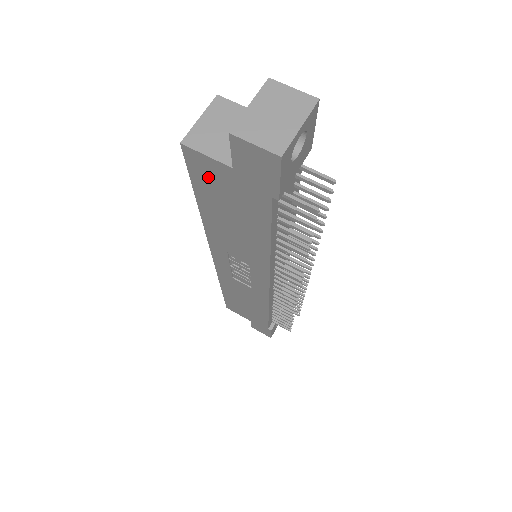
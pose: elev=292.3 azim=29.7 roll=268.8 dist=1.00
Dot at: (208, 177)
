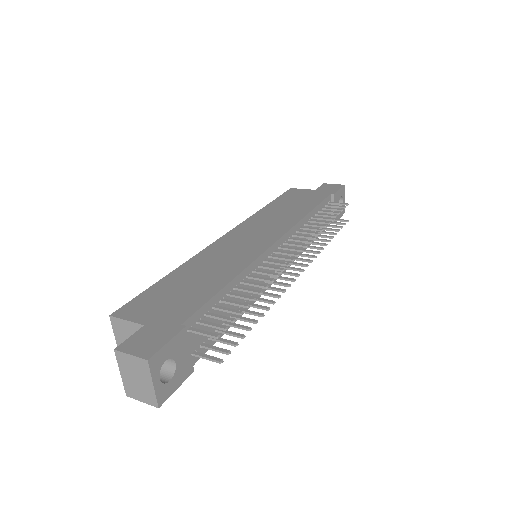
Dot at: occluded
